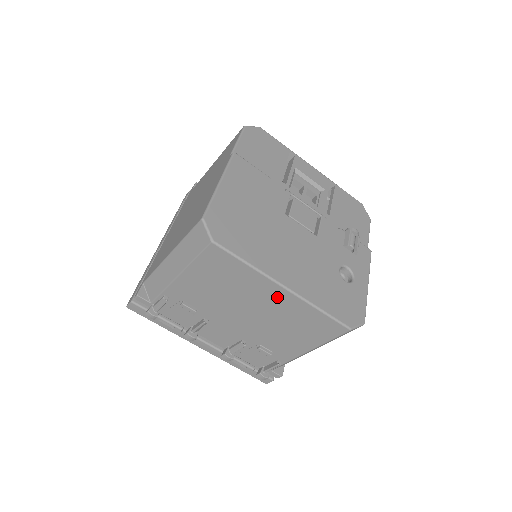
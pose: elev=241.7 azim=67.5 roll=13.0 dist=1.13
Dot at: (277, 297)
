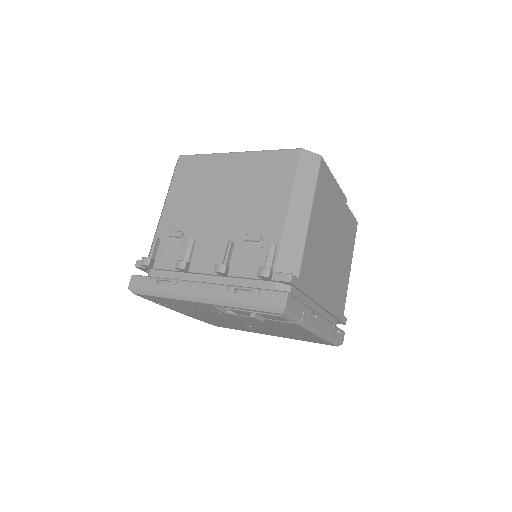
Dot at: (234, 165)
